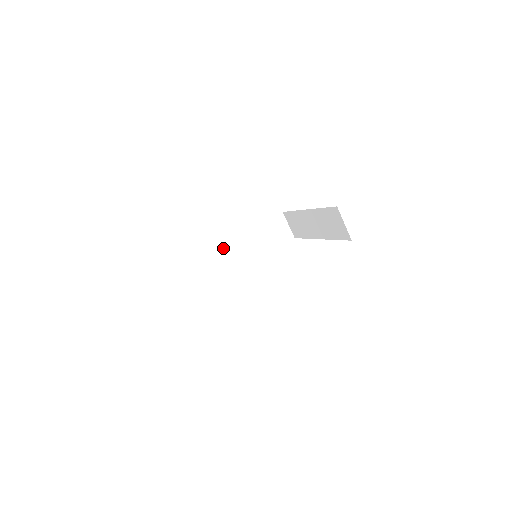
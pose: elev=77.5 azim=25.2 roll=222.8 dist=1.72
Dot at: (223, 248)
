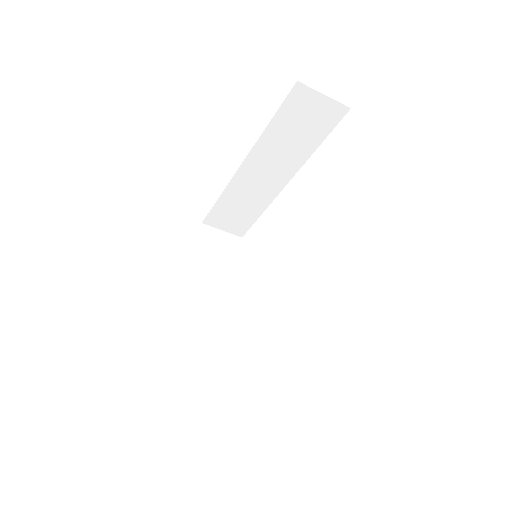
Dot at: (239, 179)
